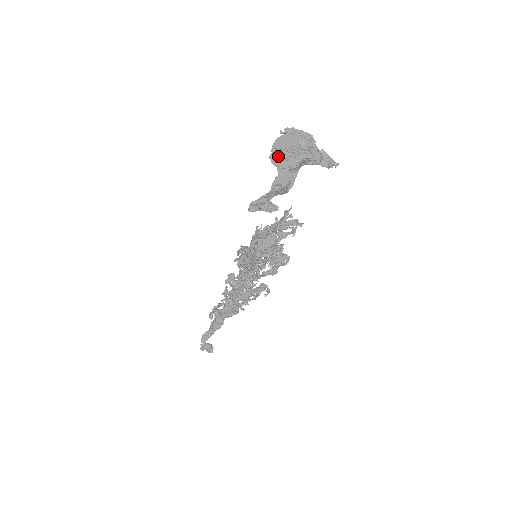
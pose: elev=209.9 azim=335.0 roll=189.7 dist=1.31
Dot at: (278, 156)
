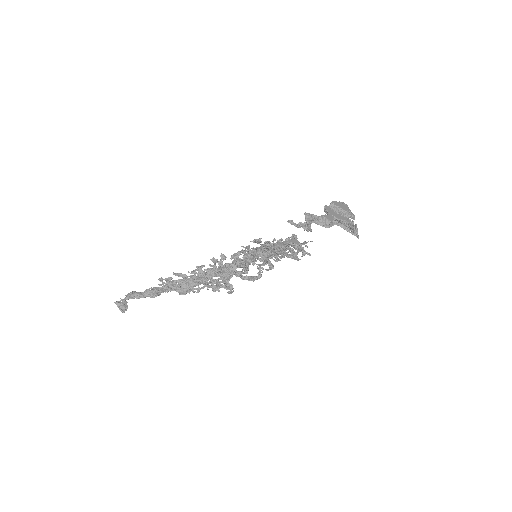
Dot at: (333, 208)
